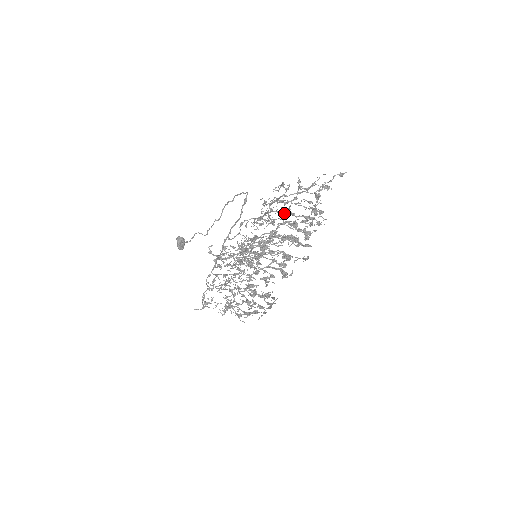
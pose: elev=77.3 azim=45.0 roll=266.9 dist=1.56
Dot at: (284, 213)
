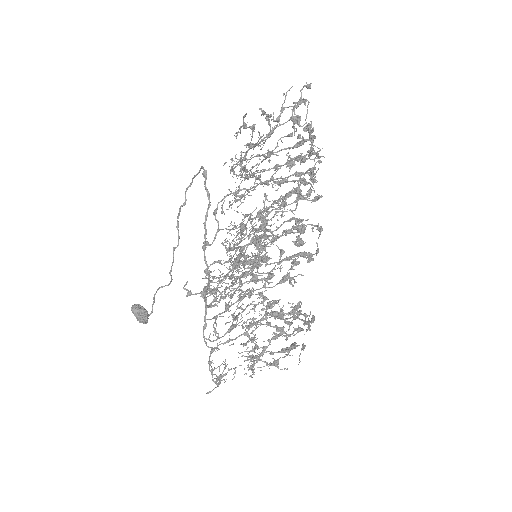
Dot at: (264, 171)
